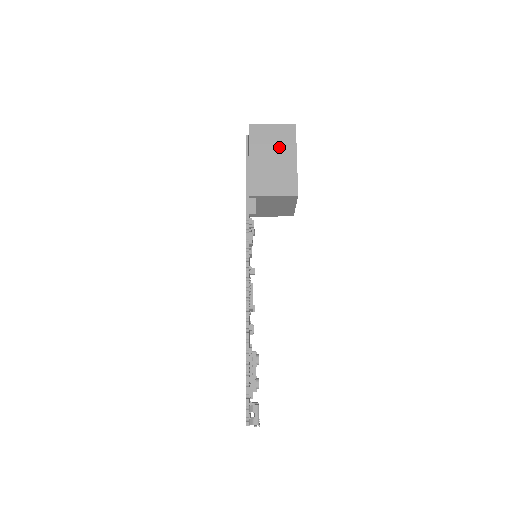
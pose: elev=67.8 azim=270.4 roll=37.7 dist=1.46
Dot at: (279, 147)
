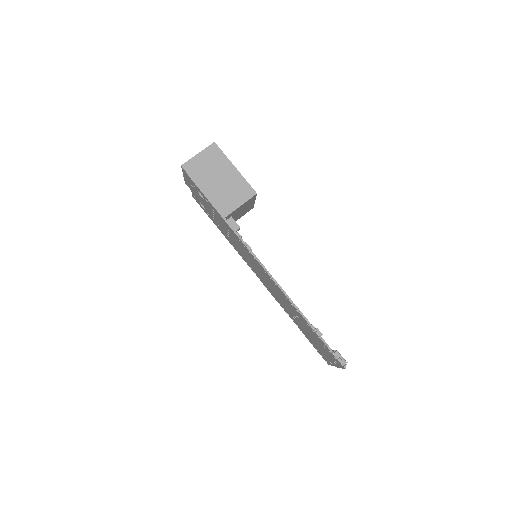
Dot at: (216, 167)
